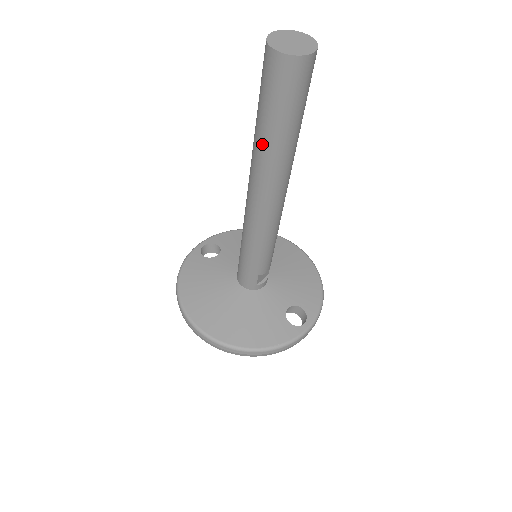
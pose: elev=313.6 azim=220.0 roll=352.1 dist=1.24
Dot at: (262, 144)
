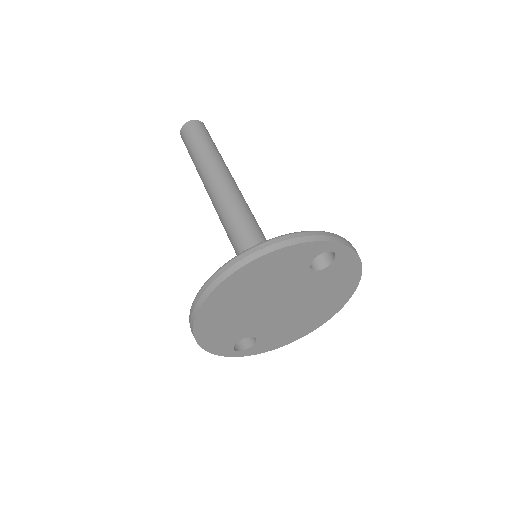
Dot at: (198, 161)
